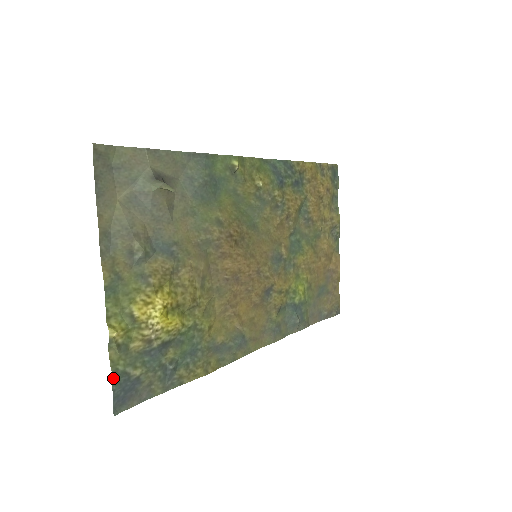
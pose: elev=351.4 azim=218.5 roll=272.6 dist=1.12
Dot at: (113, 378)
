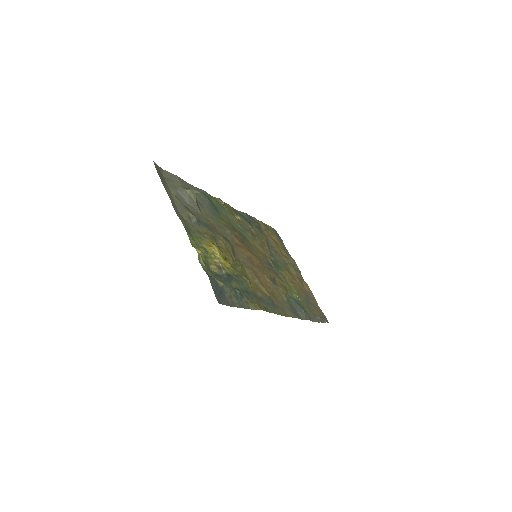
Dot at: (209, 278)
